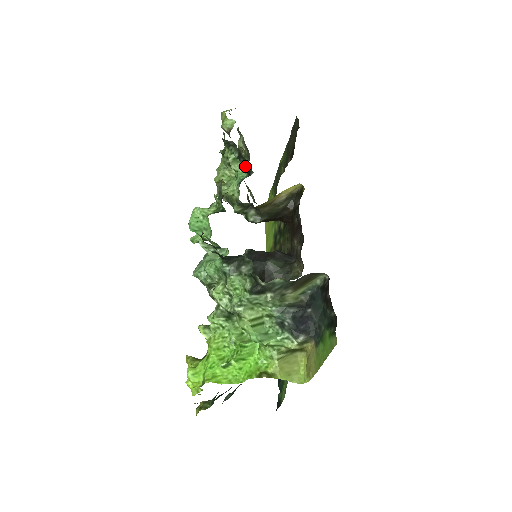
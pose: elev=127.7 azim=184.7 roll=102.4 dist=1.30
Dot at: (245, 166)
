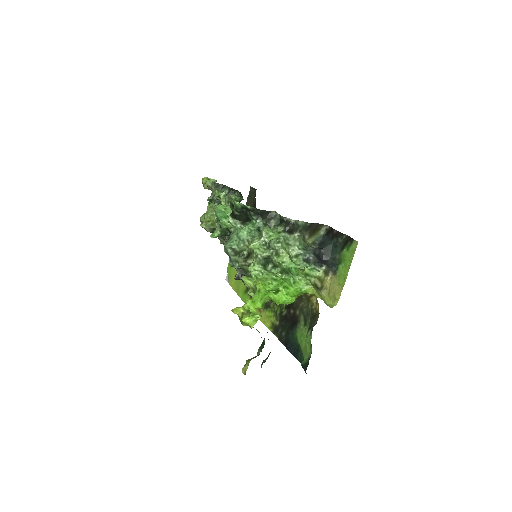
Dot at: occluded
